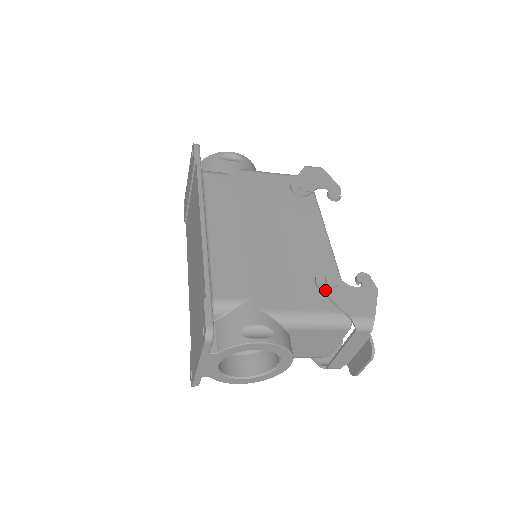
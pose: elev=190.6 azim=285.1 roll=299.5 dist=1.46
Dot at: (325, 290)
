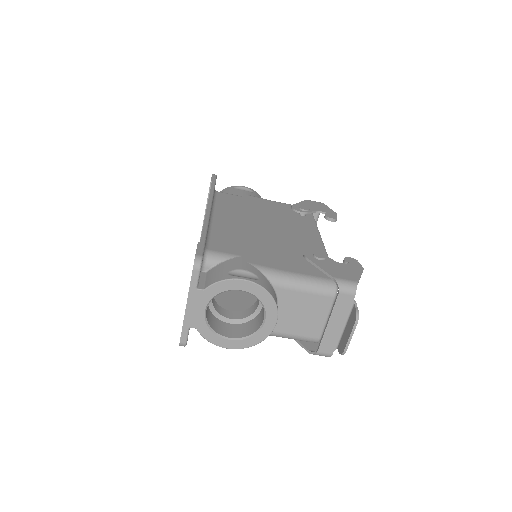
Dot at: (312, 260)
